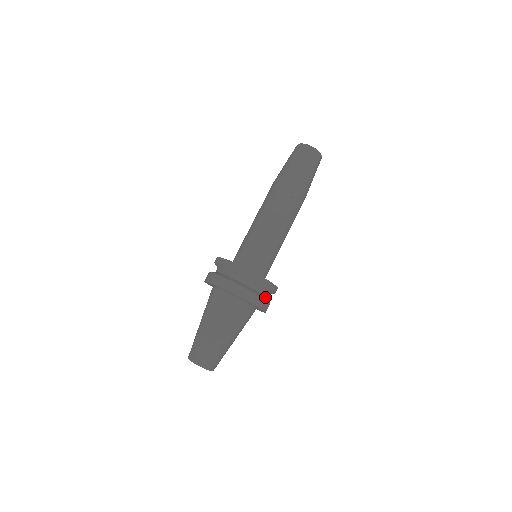
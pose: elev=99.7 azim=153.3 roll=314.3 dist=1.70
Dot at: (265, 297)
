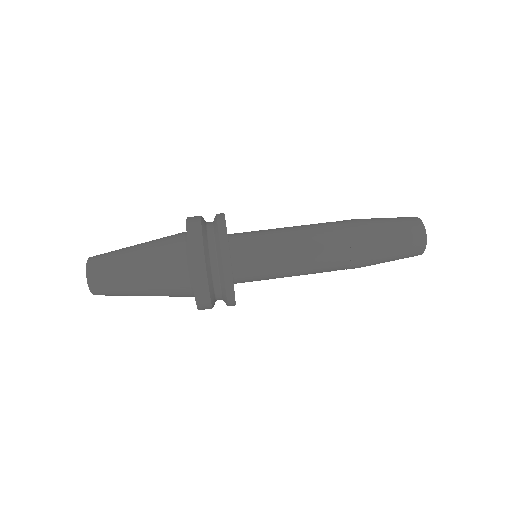
Dot at: occluded
